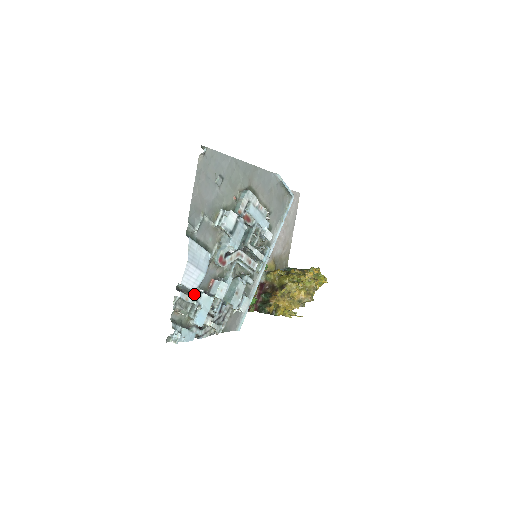
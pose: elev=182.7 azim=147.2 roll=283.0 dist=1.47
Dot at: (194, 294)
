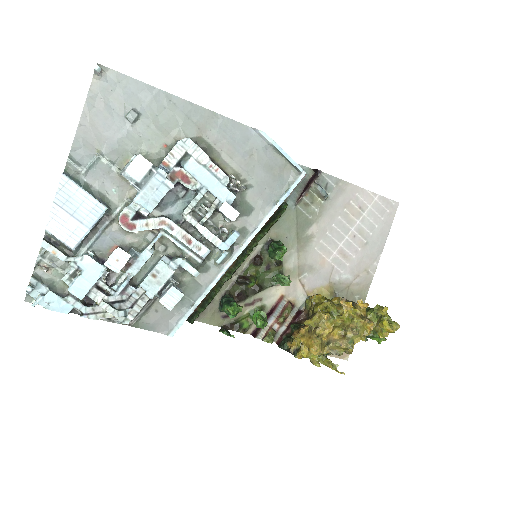
Dot at: (78, 254)
